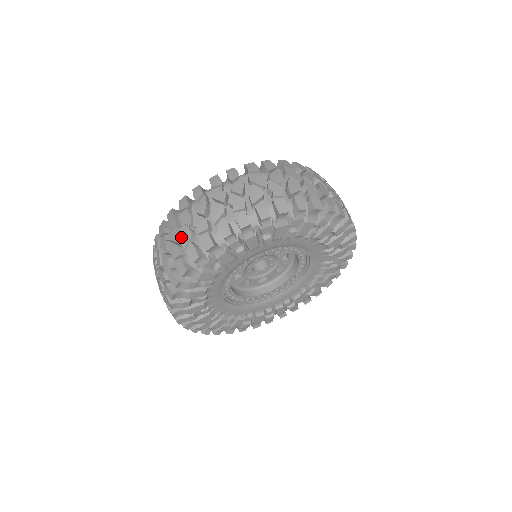
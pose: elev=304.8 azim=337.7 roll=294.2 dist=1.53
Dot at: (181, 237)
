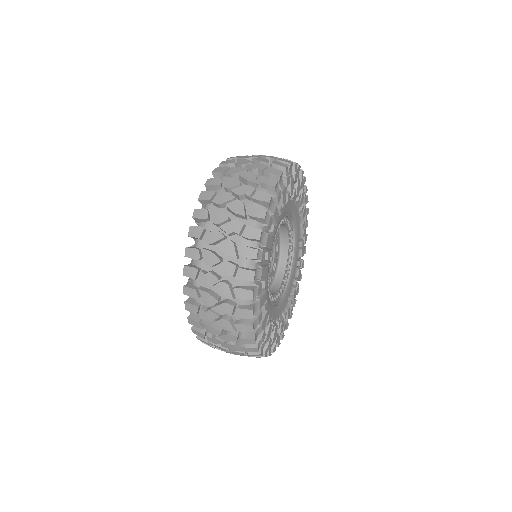
Dot at: (221, 294)
